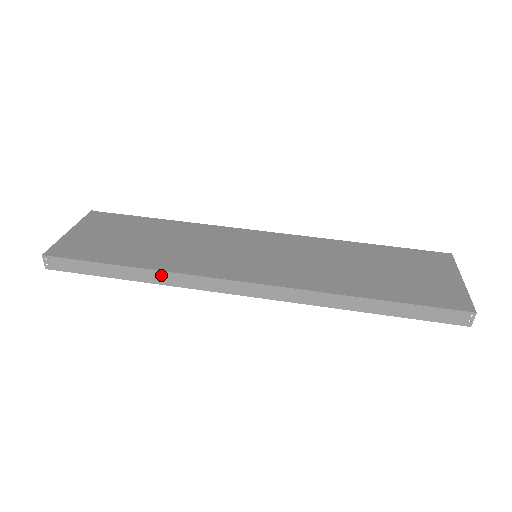
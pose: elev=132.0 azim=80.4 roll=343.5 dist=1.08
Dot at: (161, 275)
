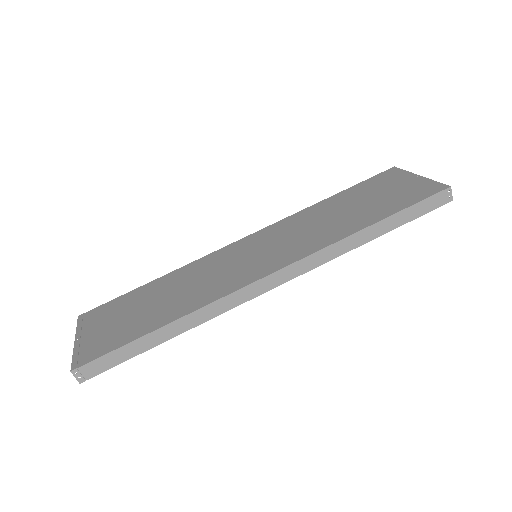
Dot at: (193, 317)
